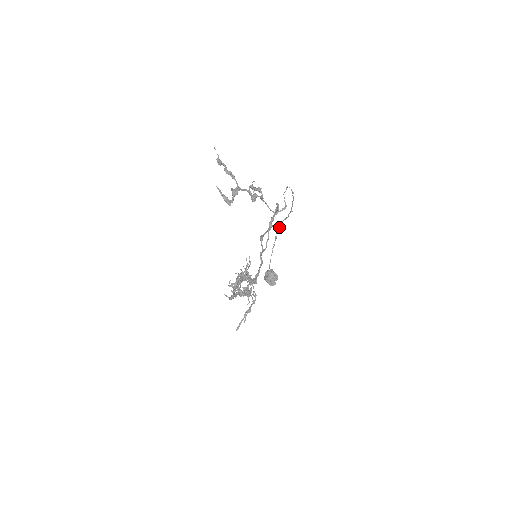
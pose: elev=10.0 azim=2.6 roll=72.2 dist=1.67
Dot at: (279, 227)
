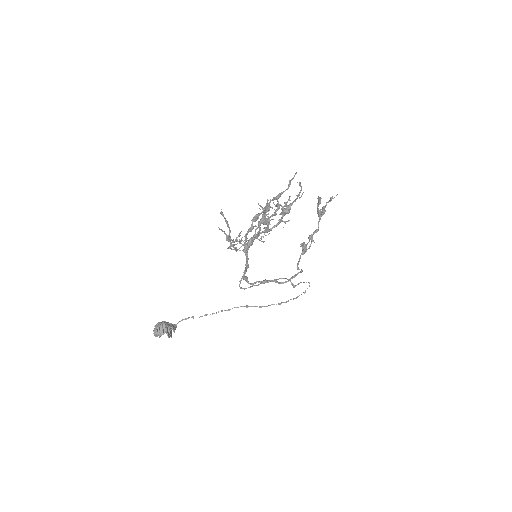
Dot at: (247, 306)
